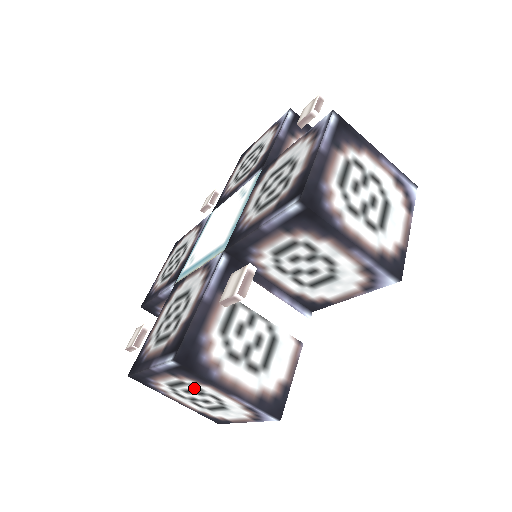
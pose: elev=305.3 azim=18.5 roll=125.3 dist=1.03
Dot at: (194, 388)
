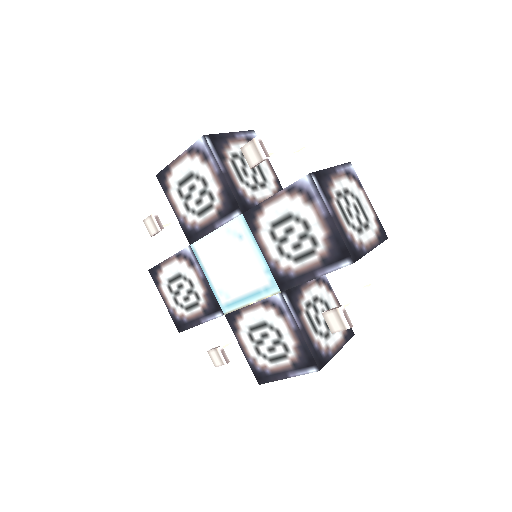
Dot at: occluded
